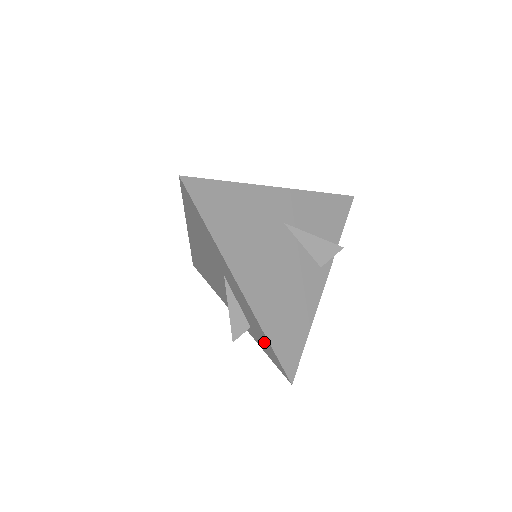
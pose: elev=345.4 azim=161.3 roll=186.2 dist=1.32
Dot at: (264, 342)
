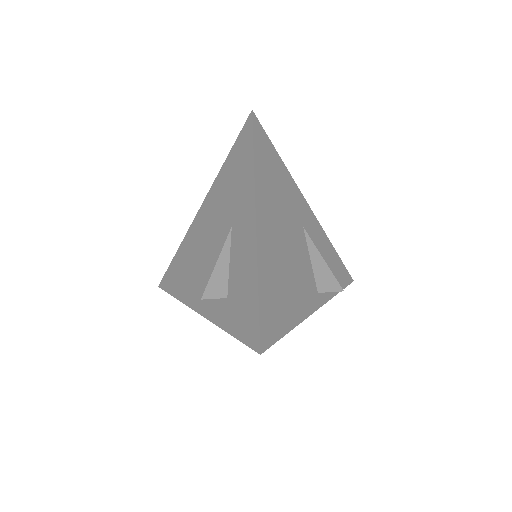
Dot at: (244, 302)
